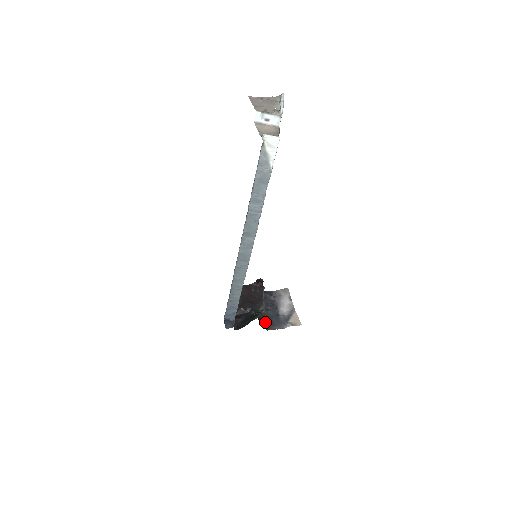
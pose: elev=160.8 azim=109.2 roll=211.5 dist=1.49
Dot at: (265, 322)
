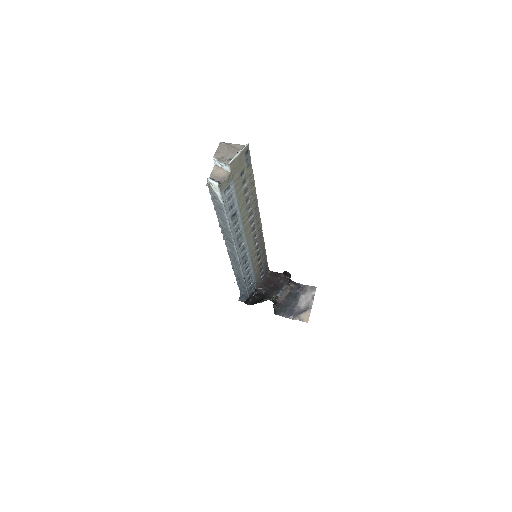
Dot at: (279, 307)
